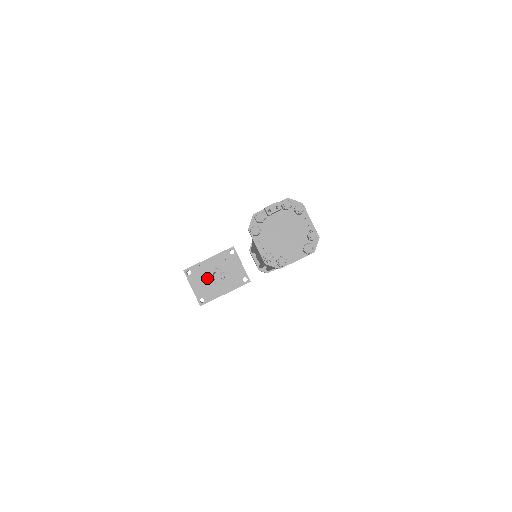
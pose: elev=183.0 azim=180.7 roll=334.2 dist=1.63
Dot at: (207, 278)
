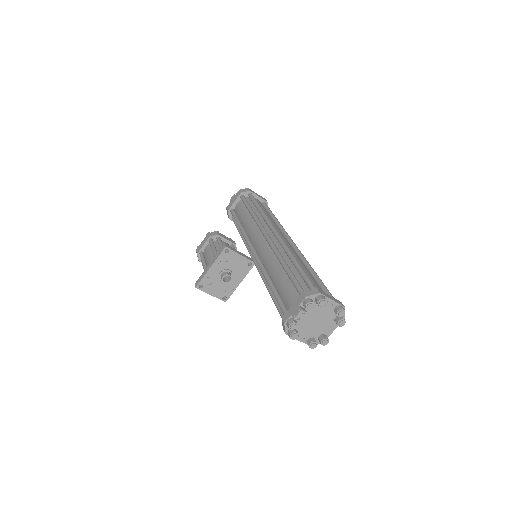
Dot at: (218, 281)
